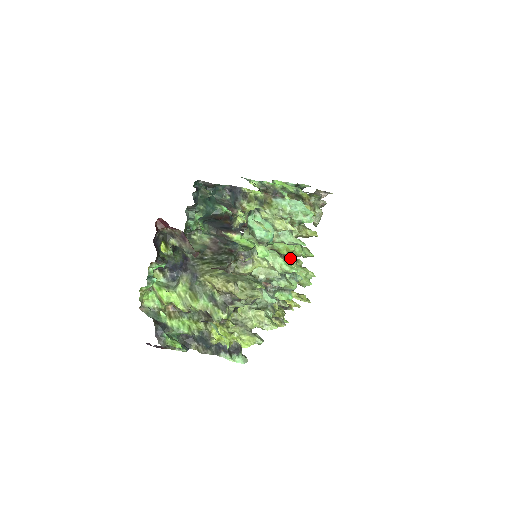
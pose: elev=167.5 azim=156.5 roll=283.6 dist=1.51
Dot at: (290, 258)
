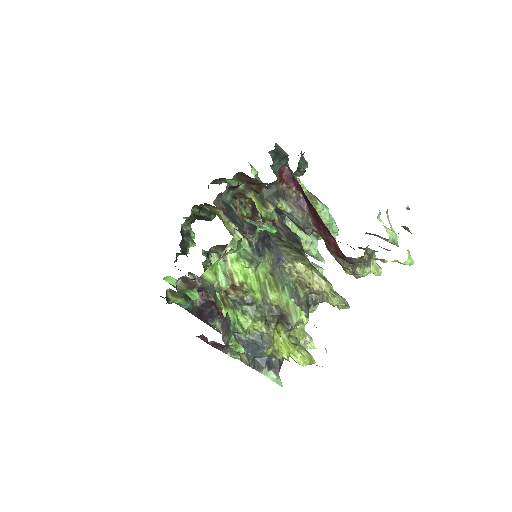
Dot at: occluded
